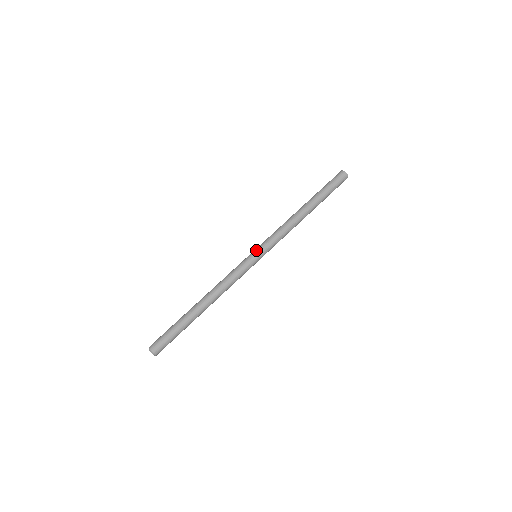
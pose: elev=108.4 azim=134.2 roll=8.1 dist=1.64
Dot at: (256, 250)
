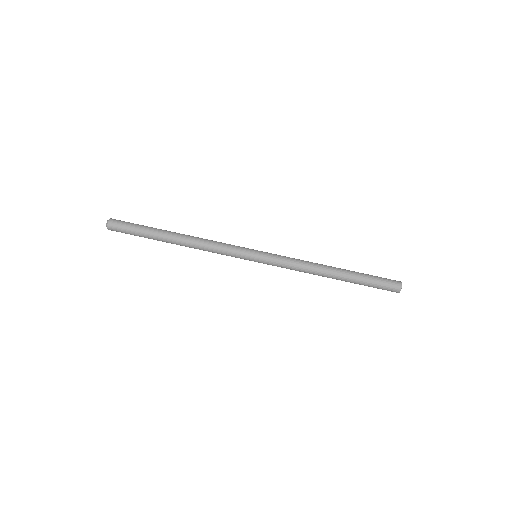
Dot at: (261, 251)
